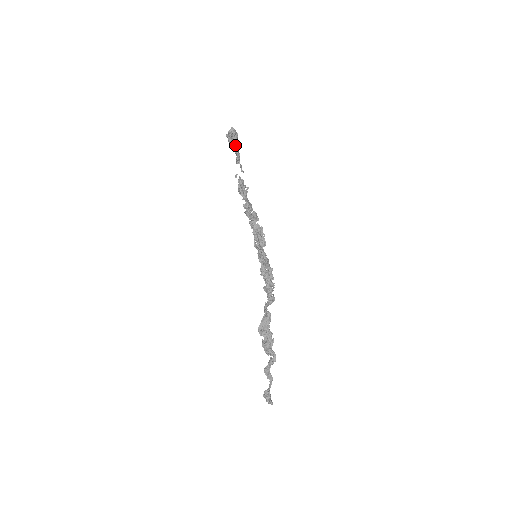
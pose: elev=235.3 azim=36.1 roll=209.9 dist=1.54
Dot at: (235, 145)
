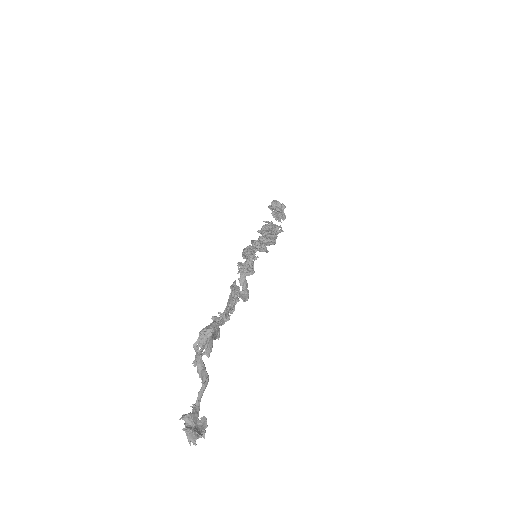
Dot at: (273, 207)
